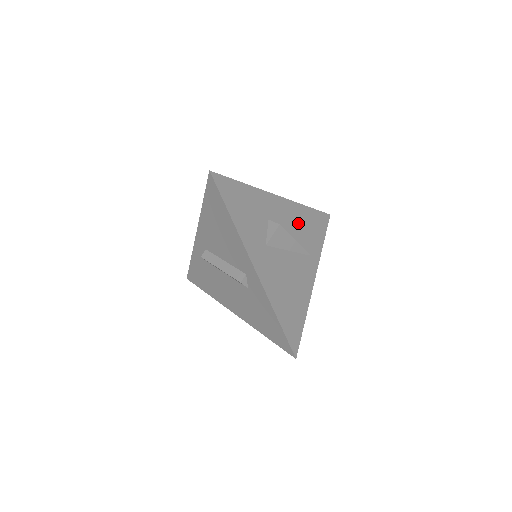
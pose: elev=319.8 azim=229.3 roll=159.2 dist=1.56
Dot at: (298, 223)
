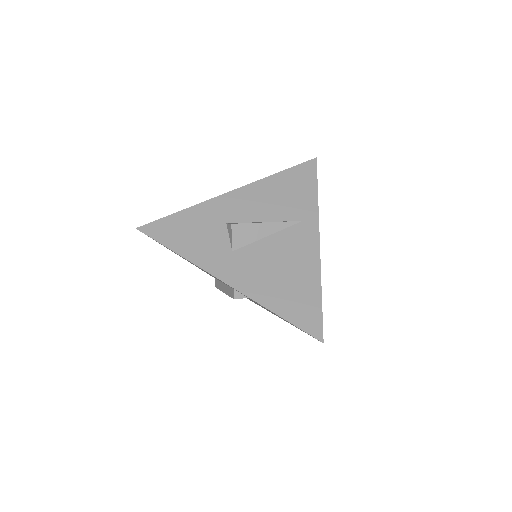
Dot at: (270, 199)
